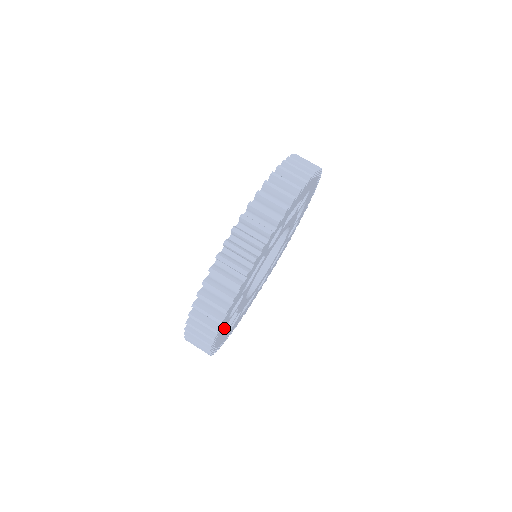
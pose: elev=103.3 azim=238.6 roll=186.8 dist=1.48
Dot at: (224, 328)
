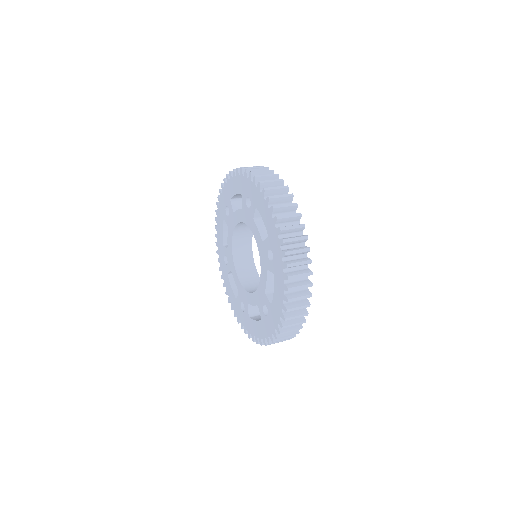
Dot at: occluded
